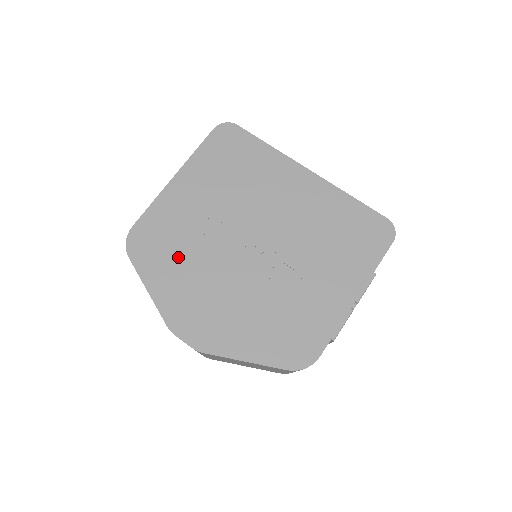
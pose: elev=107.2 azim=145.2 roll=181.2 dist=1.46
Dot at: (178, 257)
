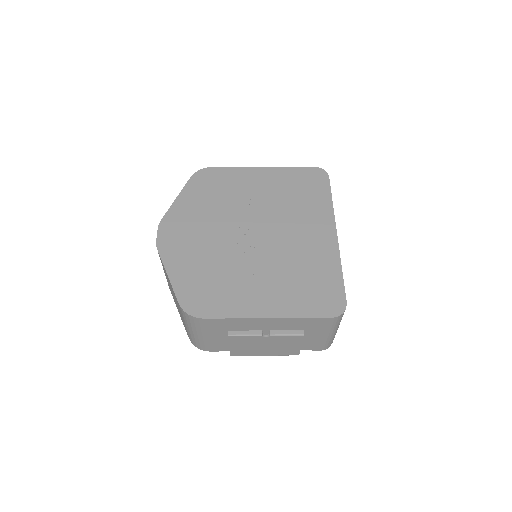
Dot at: (211, 199)
